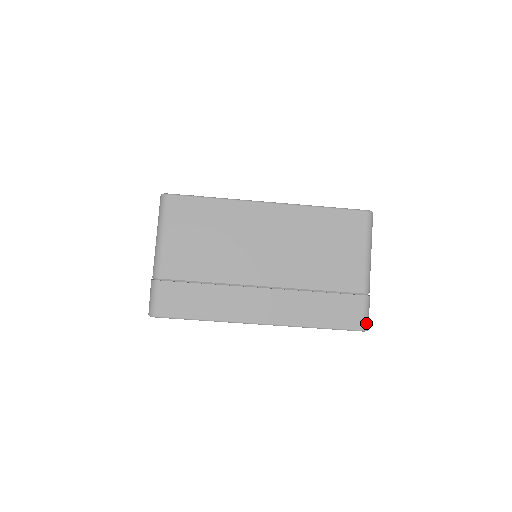
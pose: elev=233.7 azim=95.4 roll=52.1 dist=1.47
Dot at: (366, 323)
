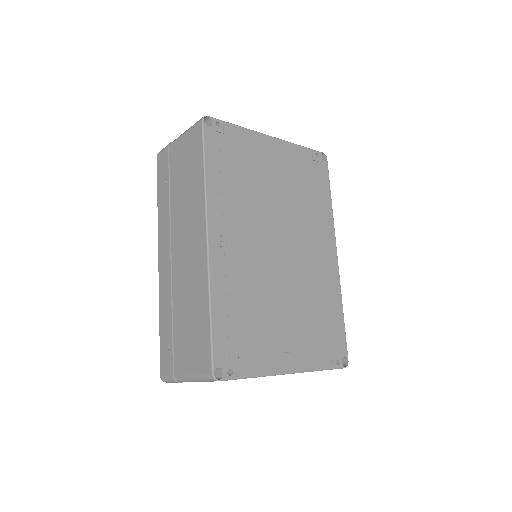
Dot at: occluded
